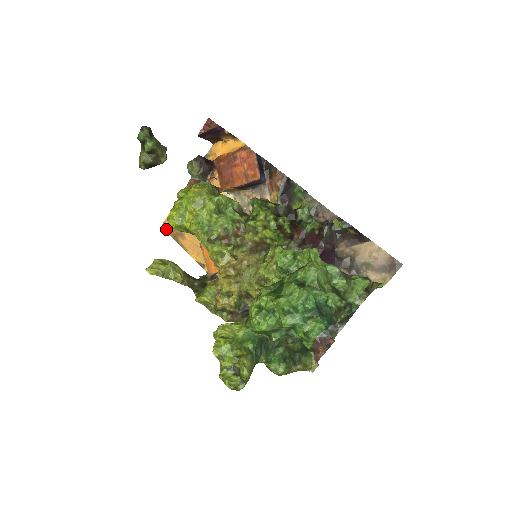
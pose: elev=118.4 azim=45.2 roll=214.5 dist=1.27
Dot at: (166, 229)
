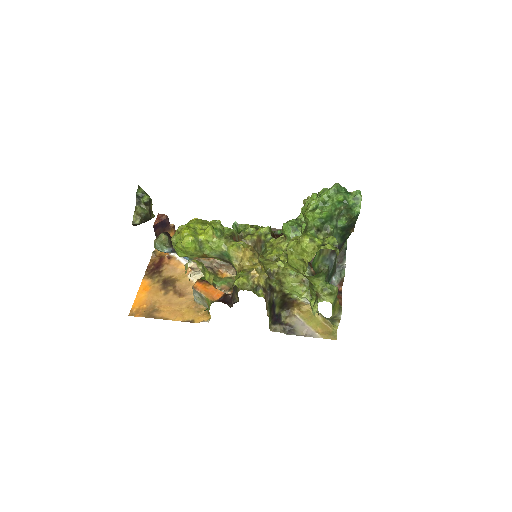
Dot at: (136, 314)
